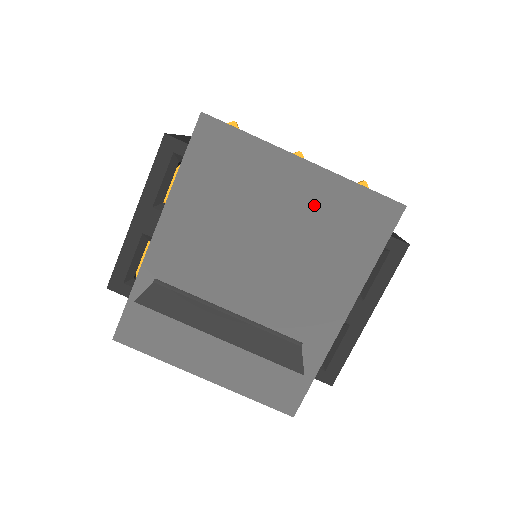
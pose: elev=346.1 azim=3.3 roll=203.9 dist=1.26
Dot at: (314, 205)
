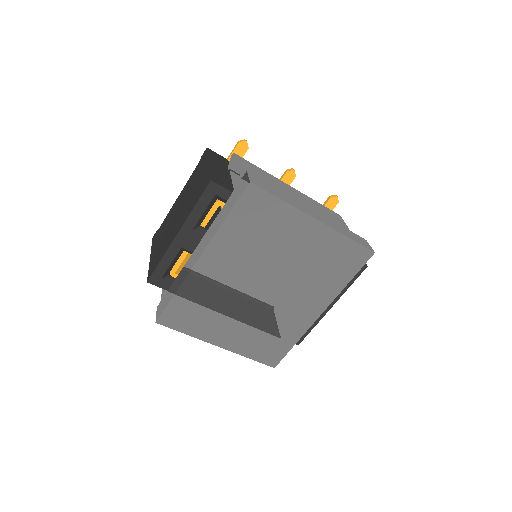
Dot at: (316, 248)
